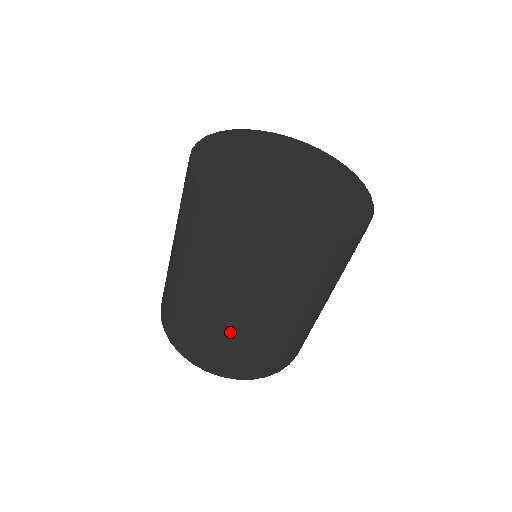
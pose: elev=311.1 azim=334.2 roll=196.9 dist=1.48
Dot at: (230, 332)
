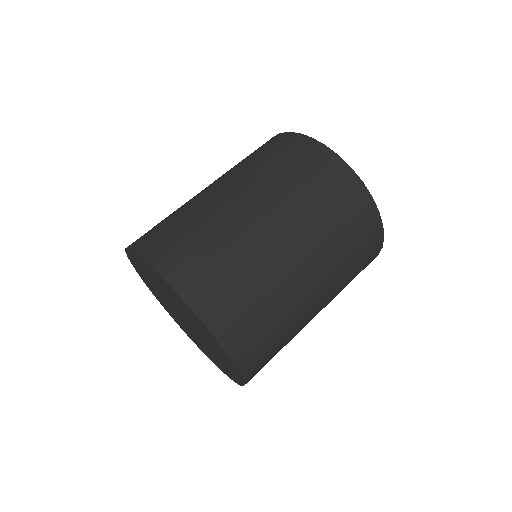
Dot at: (274, 275)
